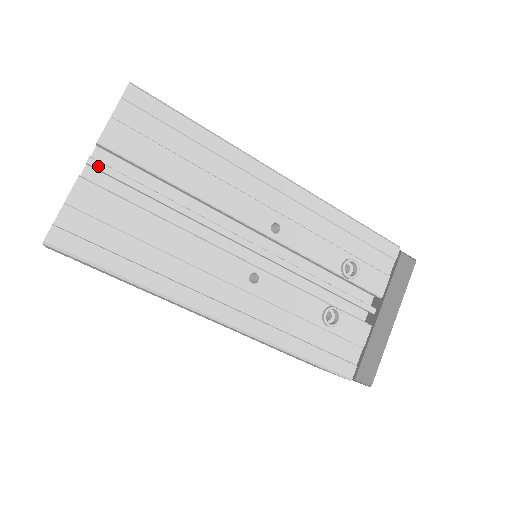
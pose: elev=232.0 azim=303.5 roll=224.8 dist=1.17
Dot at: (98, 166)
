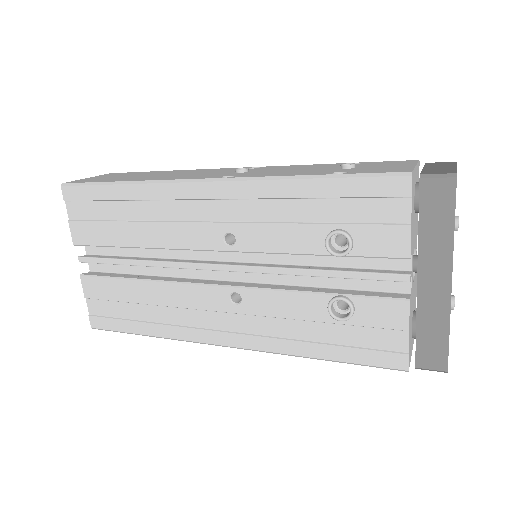
Dot at: (86, 261)
